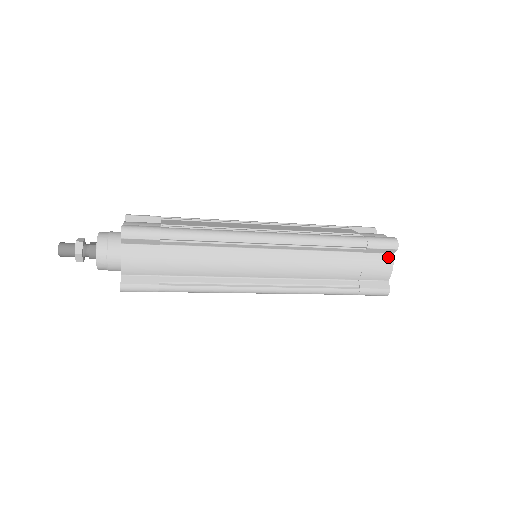
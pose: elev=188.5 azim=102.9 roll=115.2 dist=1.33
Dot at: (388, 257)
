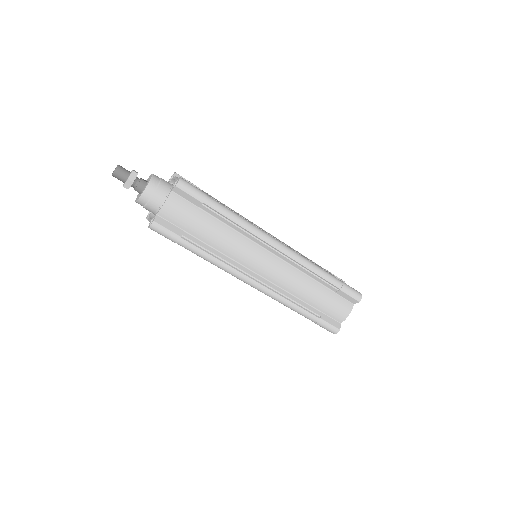
Dot at: (350, 305)
